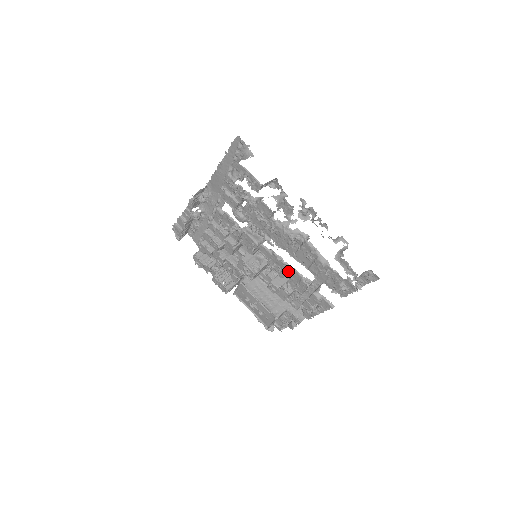
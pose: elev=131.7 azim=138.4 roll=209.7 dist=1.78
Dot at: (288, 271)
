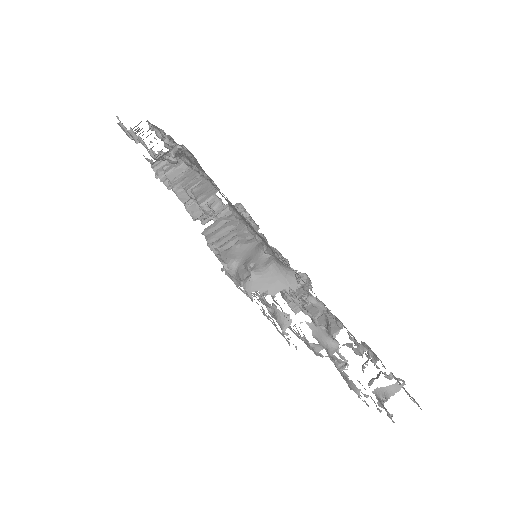
Dot at: occluded
